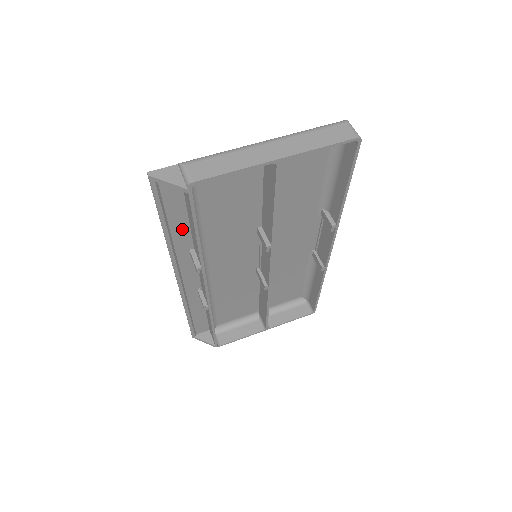
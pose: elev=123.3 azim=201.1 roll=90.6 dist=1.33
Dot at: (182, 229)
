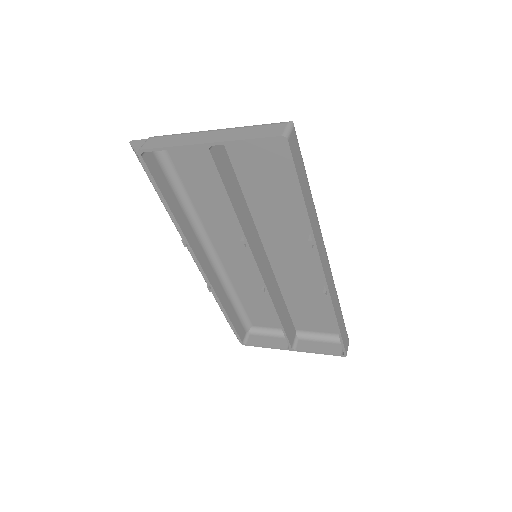
Dot at: occluded
